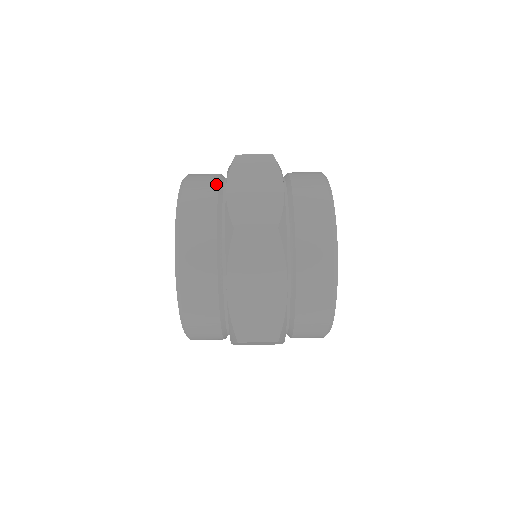
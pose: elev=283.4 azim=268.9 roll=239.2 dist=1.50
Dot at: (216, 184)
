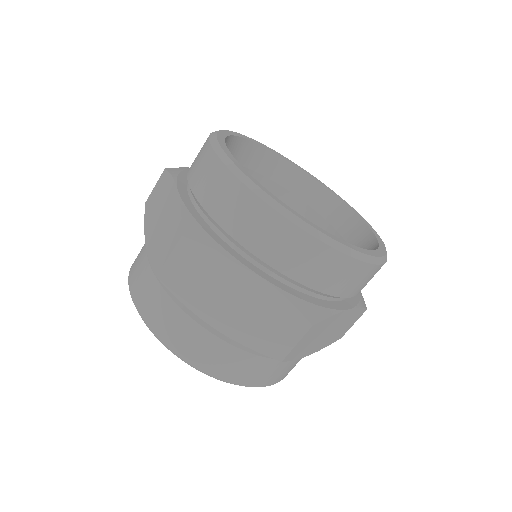
Dot at: (145, 246)
